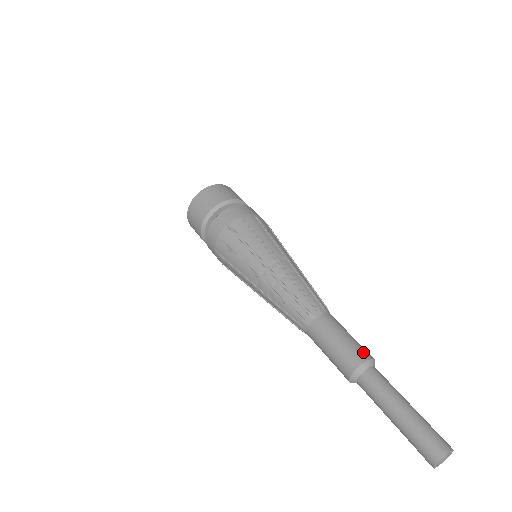
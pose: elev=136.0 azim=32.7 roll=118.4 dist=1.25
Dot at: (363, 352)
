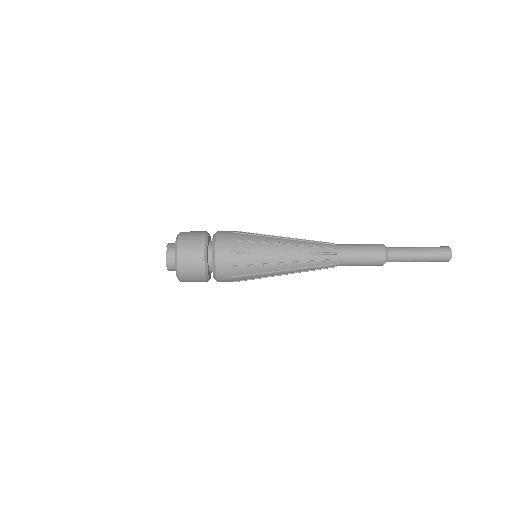
Dot at: (379, 255)
